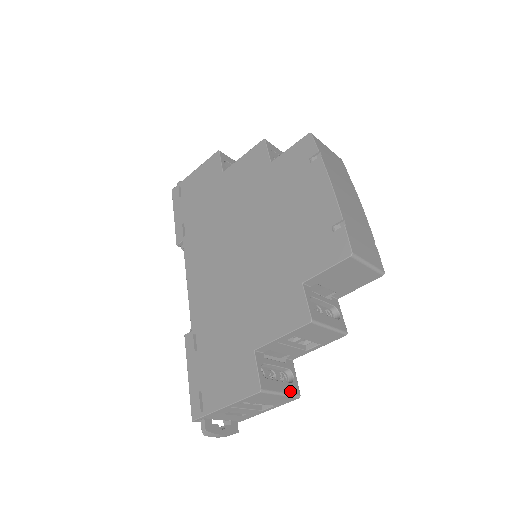
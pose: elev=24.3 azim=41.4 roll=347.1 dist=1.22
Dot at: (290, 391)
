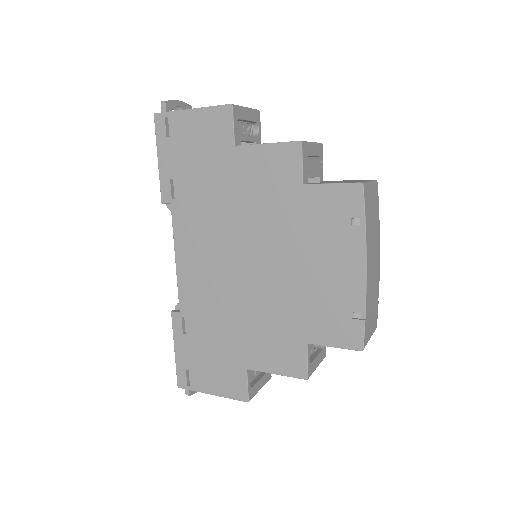
Dot at: (266, 381)
